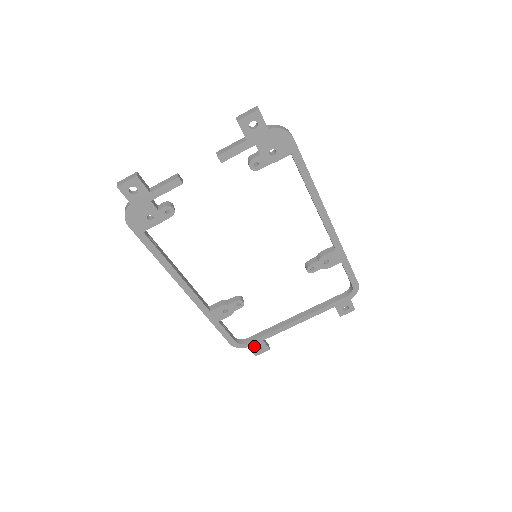
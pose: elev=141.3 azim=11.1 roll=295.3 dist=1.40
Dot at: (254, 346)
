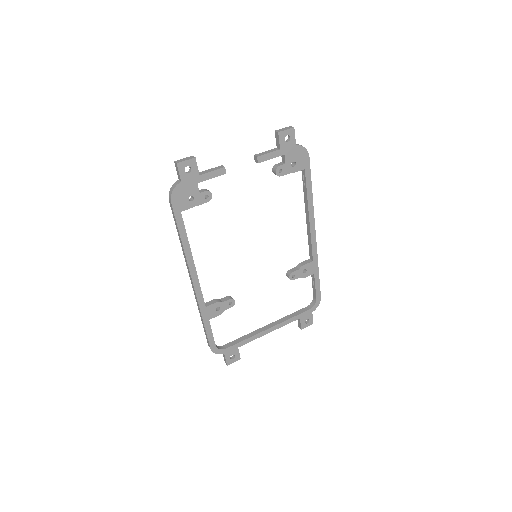
Dot at: (229, 353)
